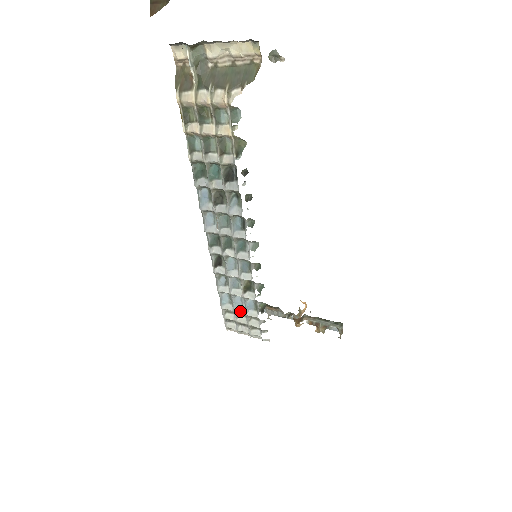
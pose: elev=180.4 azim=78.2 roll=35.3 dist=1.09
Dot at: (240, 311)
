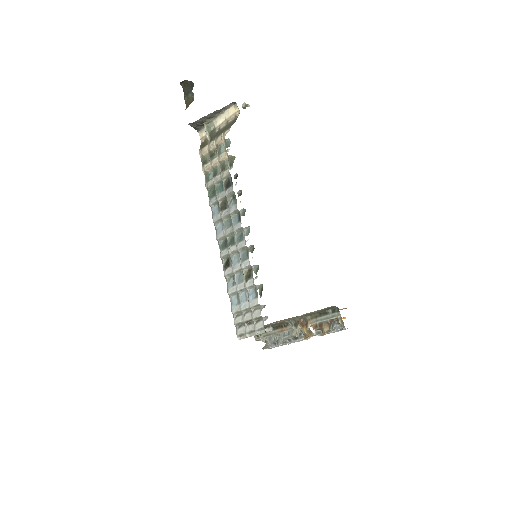
Dot at: (245, 306)
